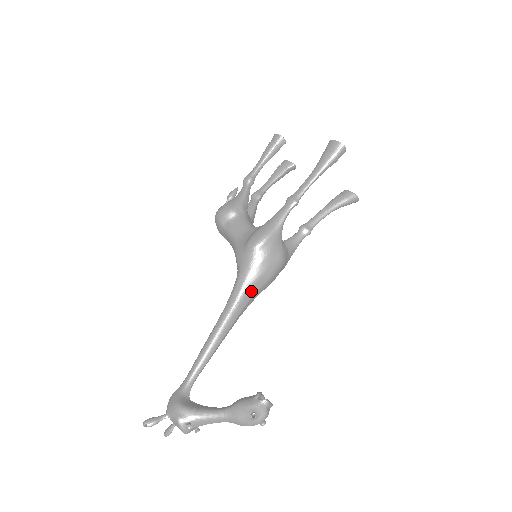
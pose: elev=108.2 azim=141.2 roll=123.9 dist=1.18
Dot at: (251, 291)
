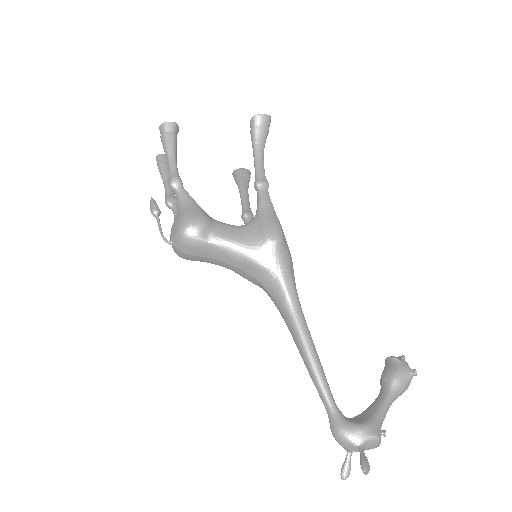
Dot at: (295, 287)
